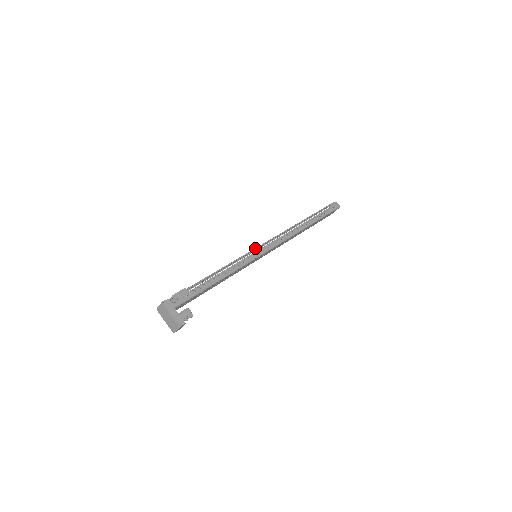
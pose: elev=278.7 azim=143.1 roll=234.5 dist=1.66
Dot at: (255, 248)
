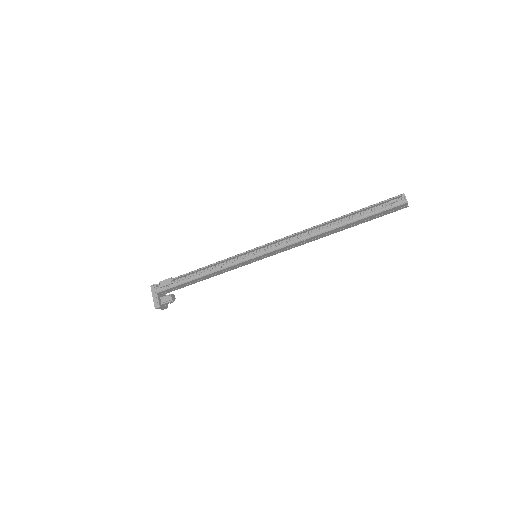
Dot at: (254, 248)
